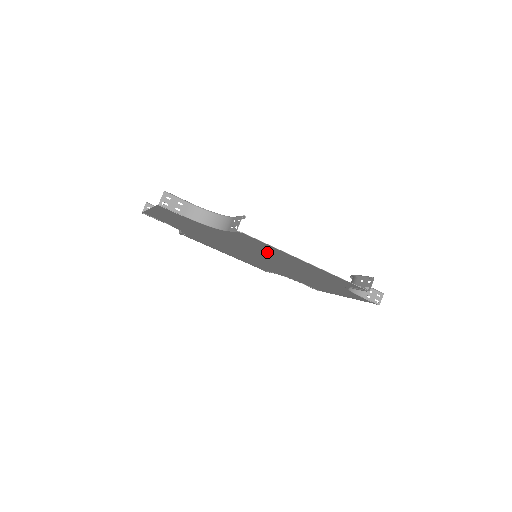
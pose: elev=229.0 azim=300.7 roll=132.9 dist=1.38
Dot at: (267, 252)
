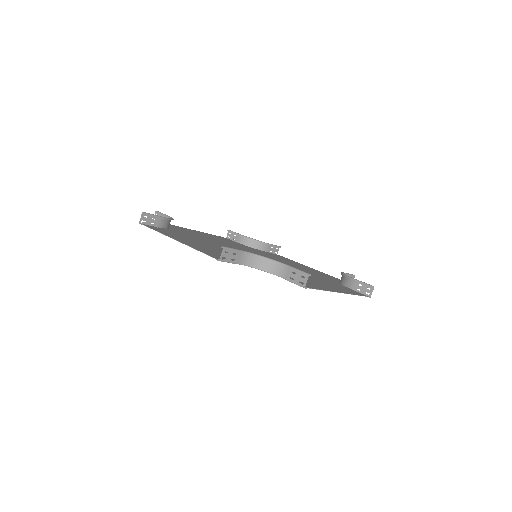
Dot at: occluded
